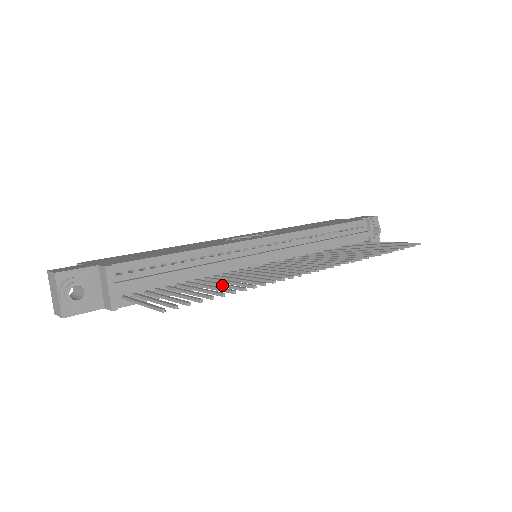
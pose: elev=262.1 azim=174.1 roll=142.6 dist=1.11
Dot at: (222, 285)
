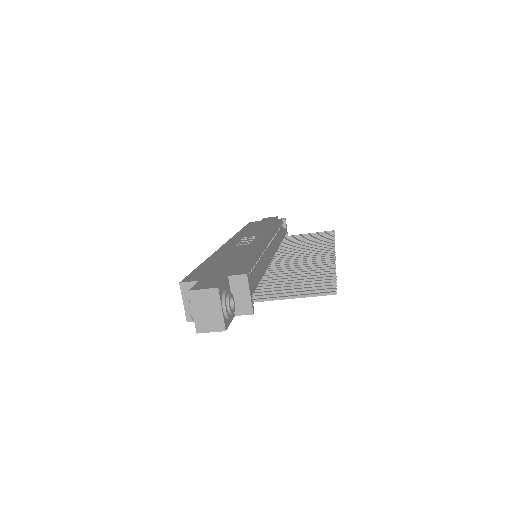
Dot at: (305, 275)
